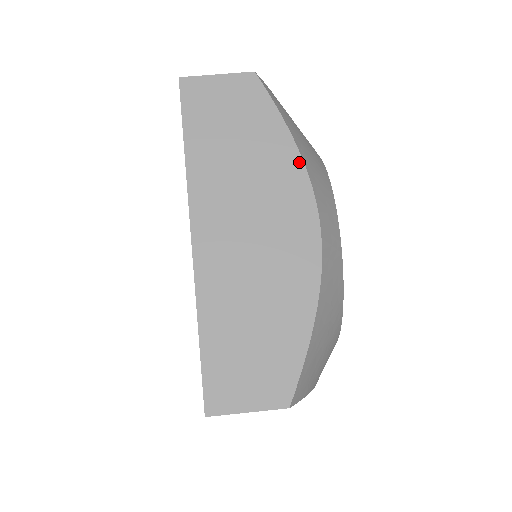
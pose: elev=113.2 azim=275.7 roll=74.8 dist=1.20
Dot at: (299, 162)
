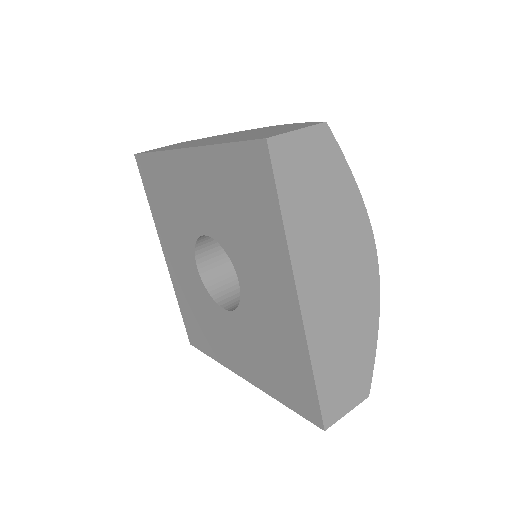
Dot at: (230, 133)
